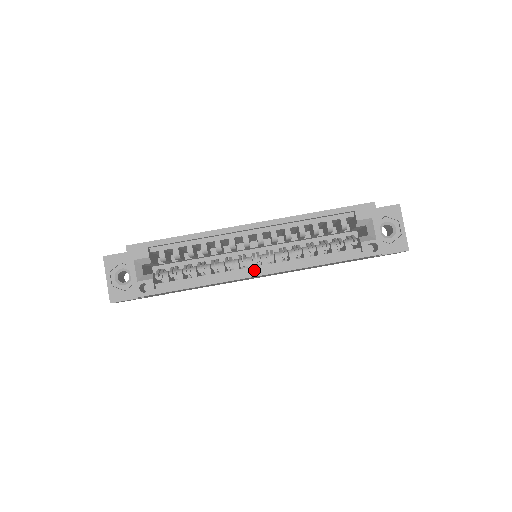
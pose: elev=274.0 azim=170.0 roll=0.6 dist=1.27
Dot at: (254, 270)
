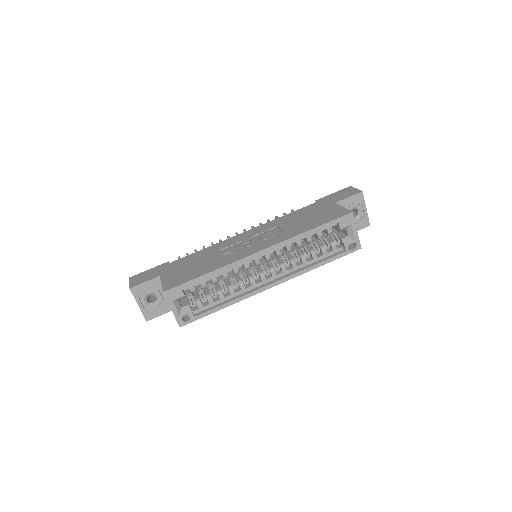
Dot at: (267, 282)
